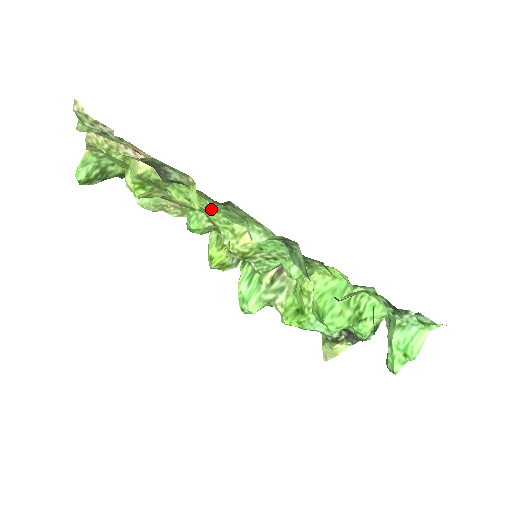
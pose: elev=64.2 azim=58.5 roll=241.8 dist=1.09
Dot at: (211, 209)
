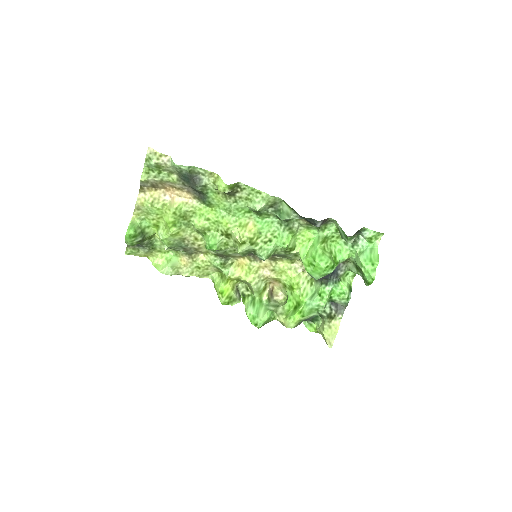
Dot at: (224, 215)
